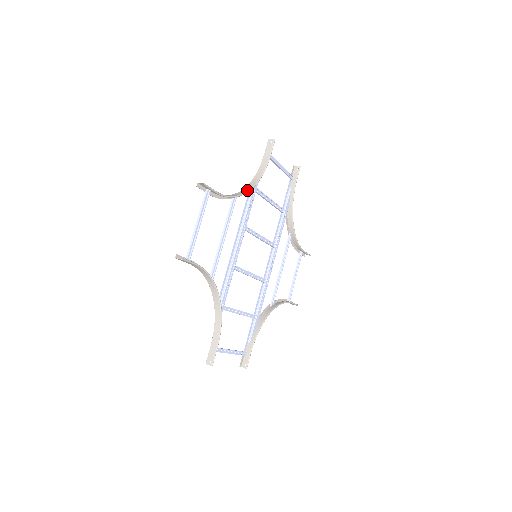
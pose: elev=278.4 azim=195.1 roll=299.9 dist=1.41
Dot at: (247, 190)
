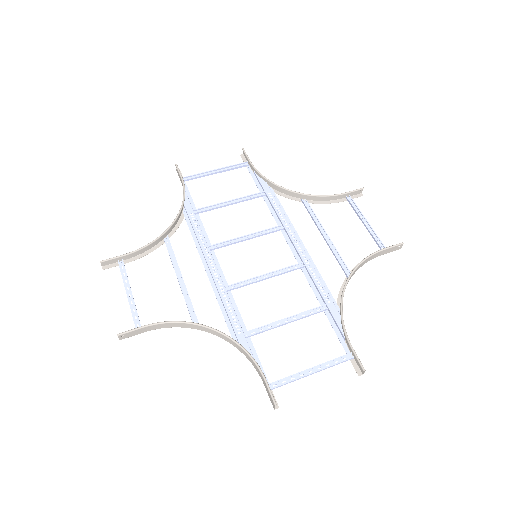
Dot at: (173, 222)
